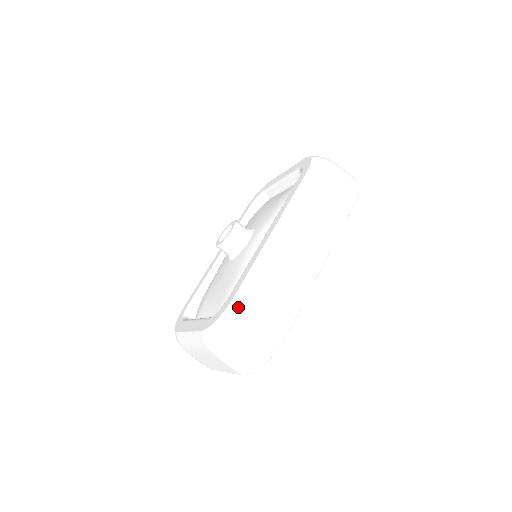
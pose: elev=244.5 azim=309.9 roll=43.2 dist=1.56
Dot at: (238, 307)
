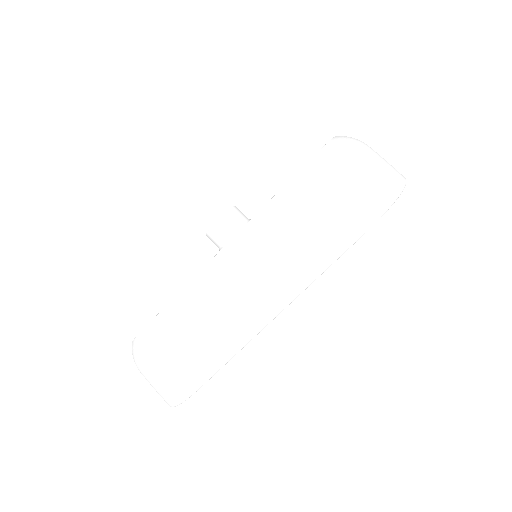
Dot at: (146, 338)
